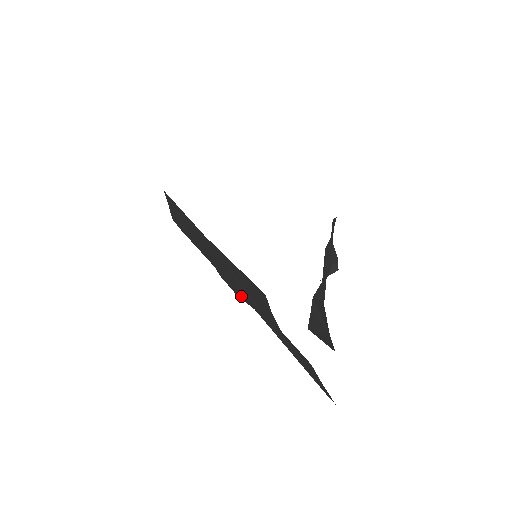
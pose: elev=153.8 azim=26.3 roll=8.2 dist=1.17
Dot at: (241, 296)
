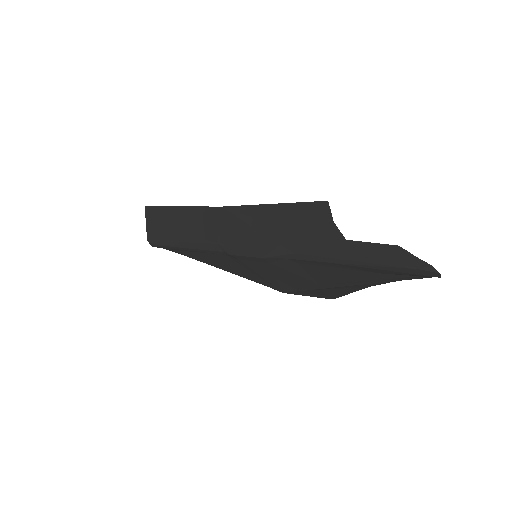
Dot at: (270, 250)
